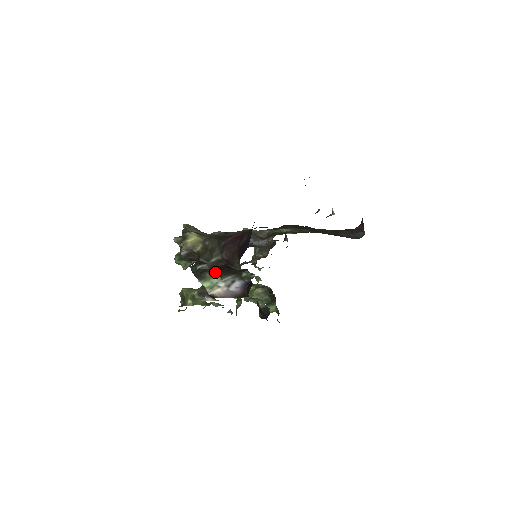
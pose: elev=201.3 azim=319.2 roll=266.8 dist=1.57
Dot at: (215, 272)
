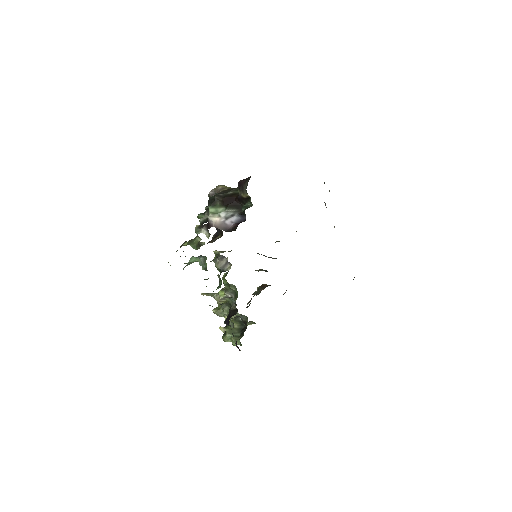
Dot at: (225, 203)
